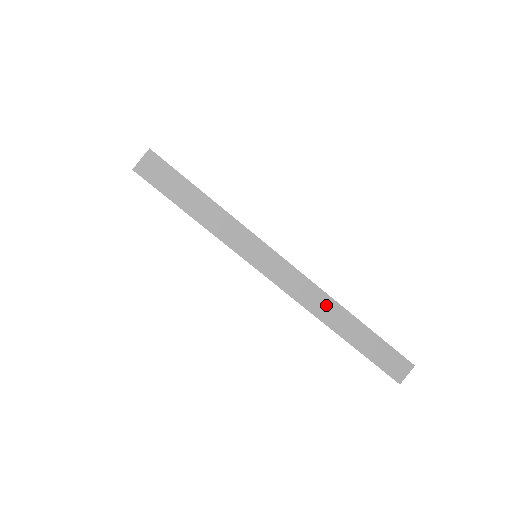
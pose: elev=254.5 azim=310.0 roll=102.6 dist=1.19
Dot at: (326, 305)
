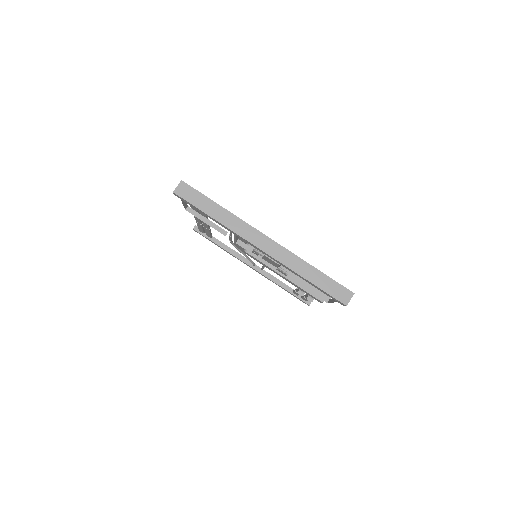
Dot at: (292, 259)
